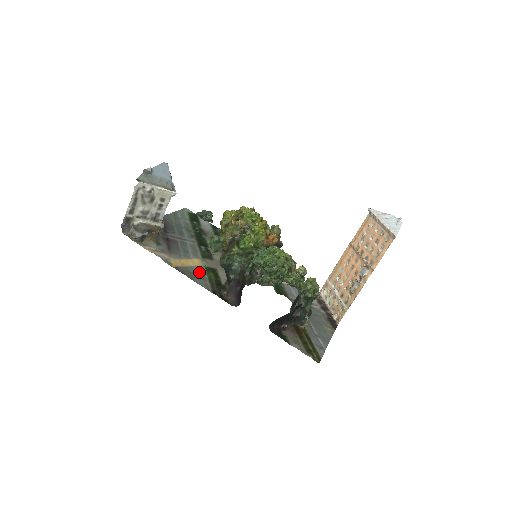
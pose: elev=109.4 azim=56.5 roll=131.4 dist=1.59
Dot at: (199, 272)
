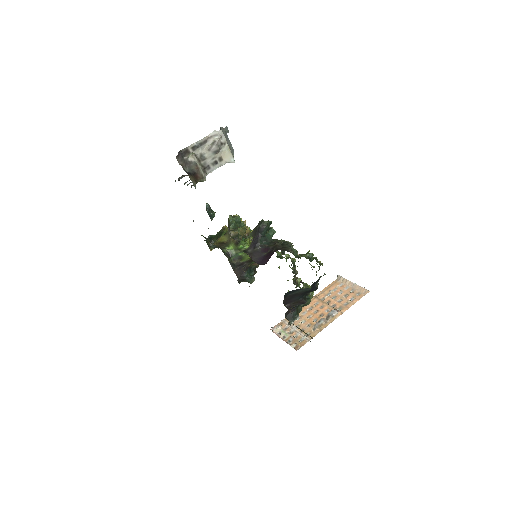
Dot at: occluded
